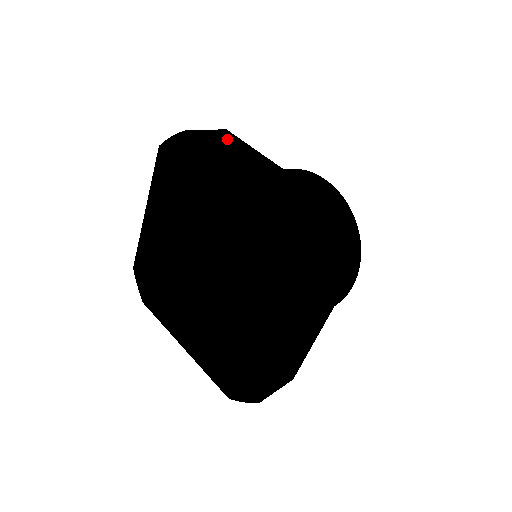
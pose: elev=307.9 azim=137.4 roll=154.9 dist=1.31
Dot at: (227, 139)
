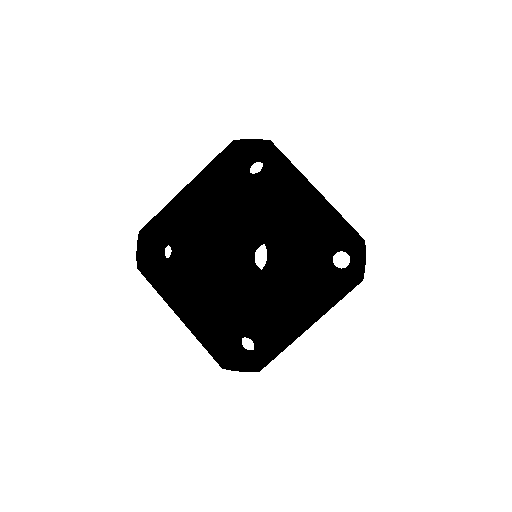
Dot at: occluded
